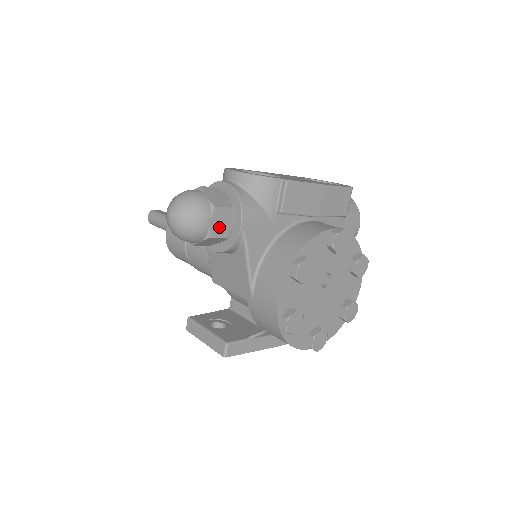
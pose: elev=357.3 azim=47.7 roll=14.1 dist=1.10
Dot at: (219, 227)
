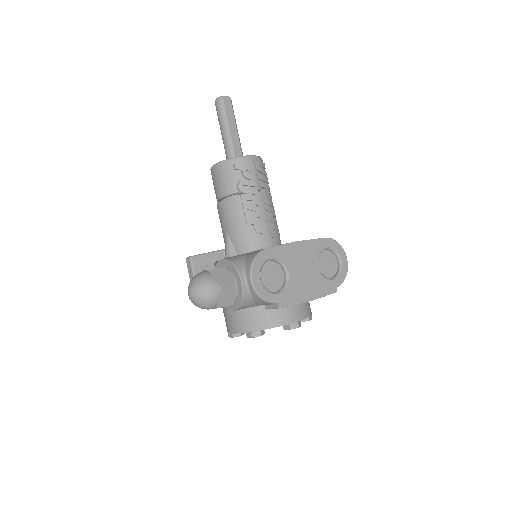
Dot at: occluded
